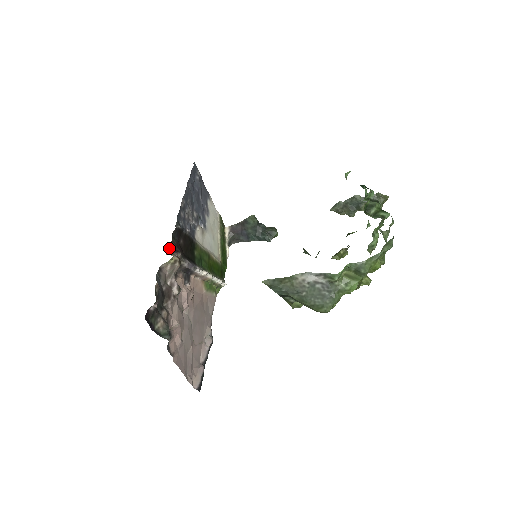
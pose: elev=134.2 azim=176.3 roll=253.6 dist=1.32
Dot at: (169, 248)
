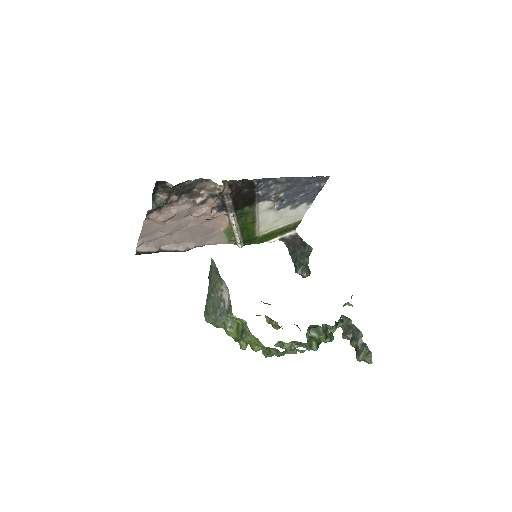
Dot at: (230, 181)
